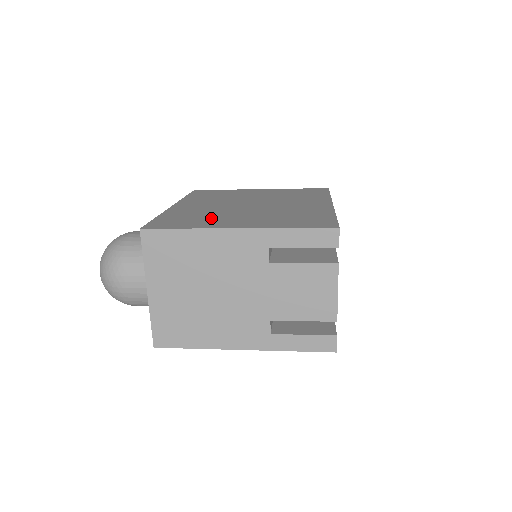
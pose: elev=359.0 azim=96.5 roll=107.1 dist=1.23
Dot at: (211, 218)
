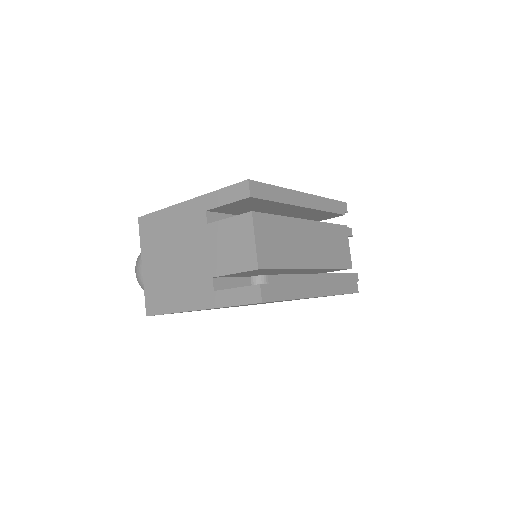
Dot at: occluded
